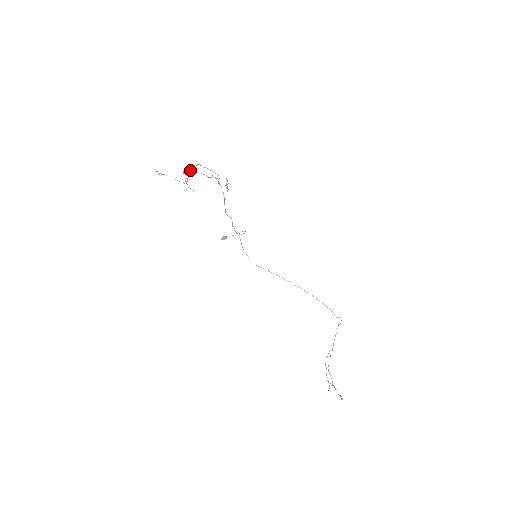
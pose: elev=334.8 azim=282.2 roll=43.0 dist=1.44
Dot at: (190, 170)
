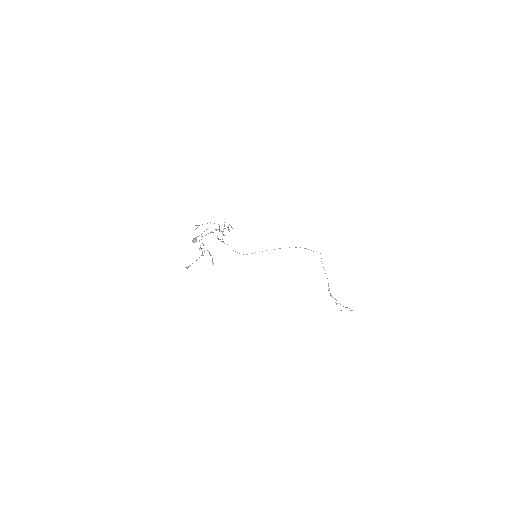
Dot at: occluded
